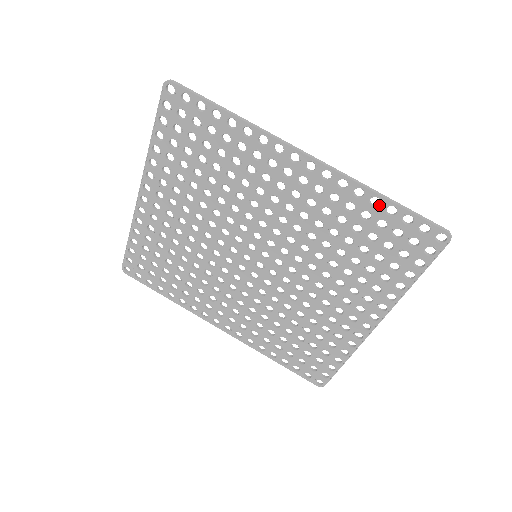
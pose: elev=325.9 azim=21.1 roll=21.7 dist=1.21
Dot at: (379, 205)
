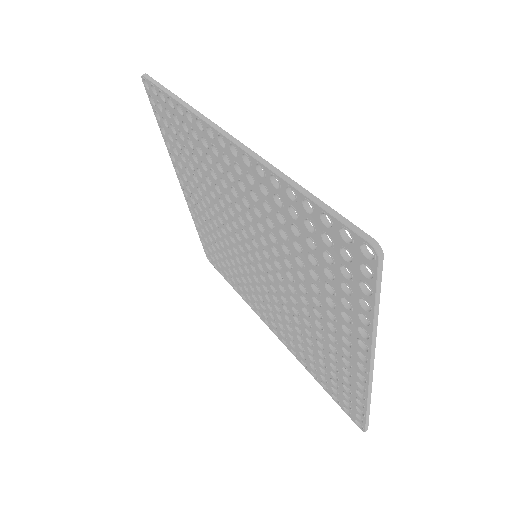
Dot at: (295, 198)
